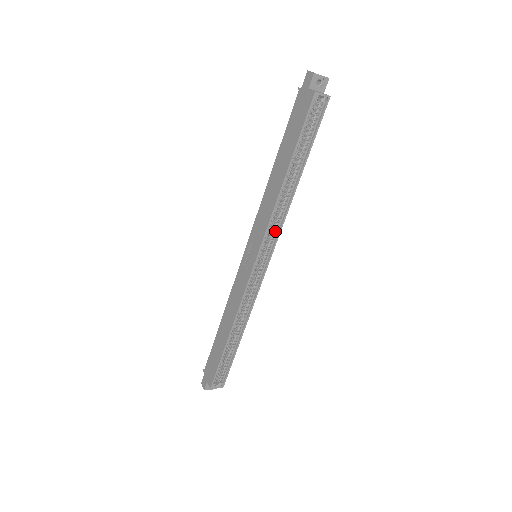
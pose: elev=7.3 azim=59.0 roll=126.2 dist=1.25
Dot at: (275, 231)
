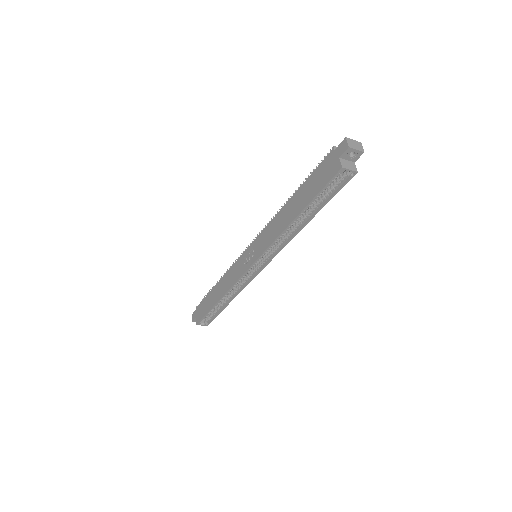
Dot at: (275, 249)
